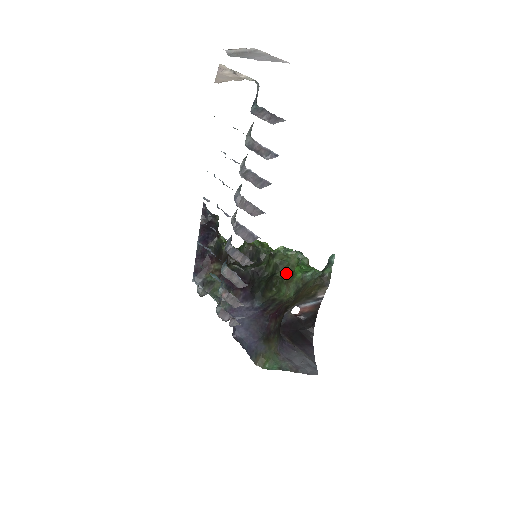
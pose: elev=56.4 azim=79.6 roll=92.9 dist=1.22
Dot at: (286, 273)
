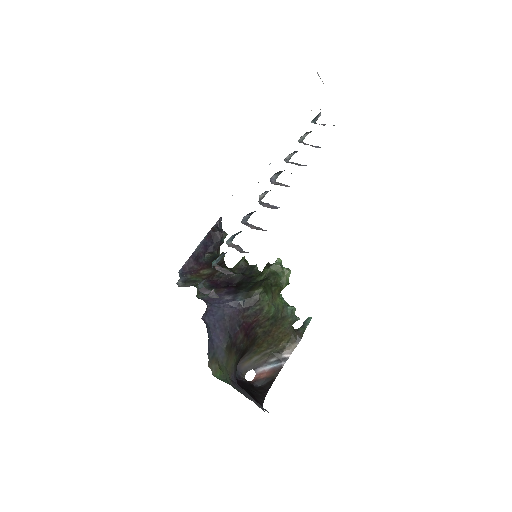
Dot at: (276, 285)
